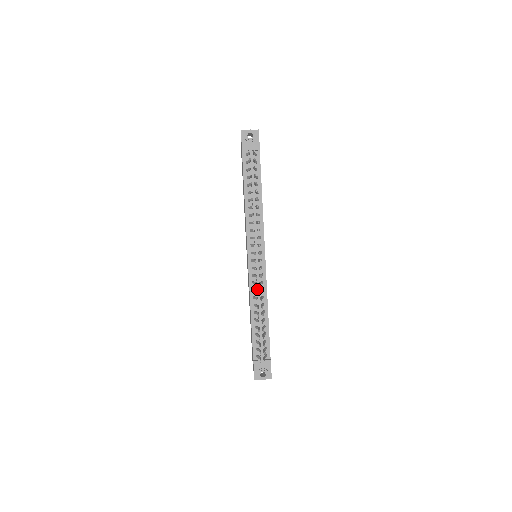
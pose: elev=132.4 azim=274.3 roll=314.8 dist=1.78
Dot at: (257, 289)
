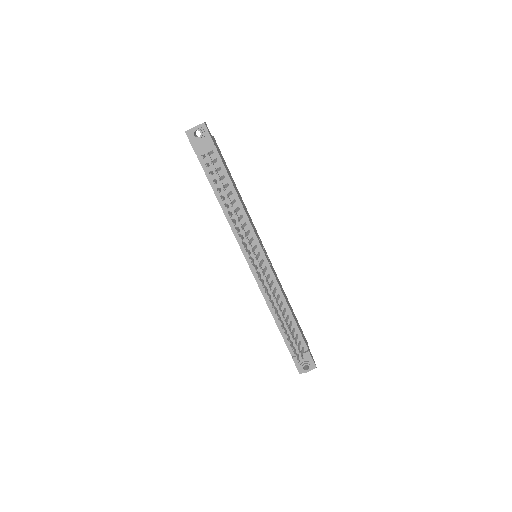
Dot at: (269, 291)
